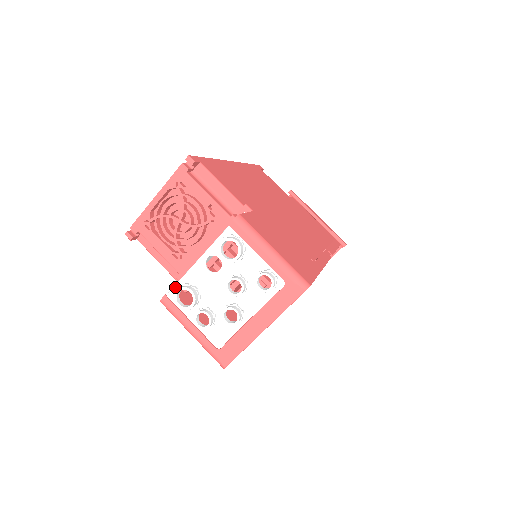
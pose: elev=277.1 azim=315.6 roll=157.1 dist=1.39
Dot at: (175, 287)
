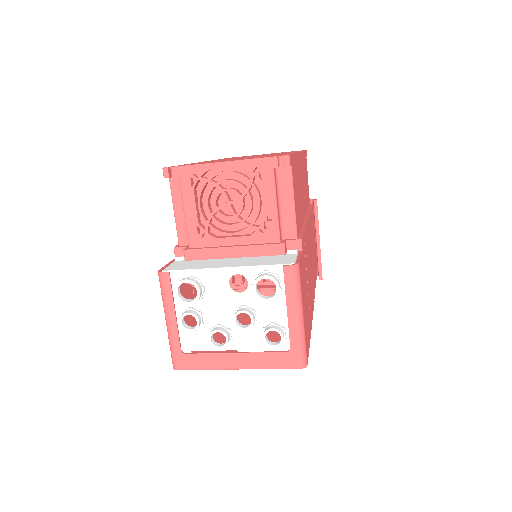
Dot at: (184, 272)
